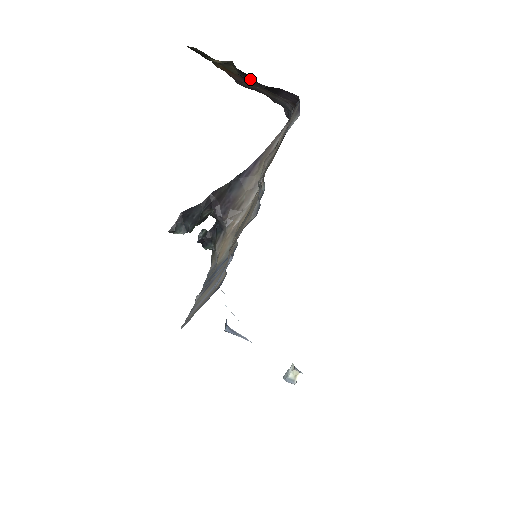
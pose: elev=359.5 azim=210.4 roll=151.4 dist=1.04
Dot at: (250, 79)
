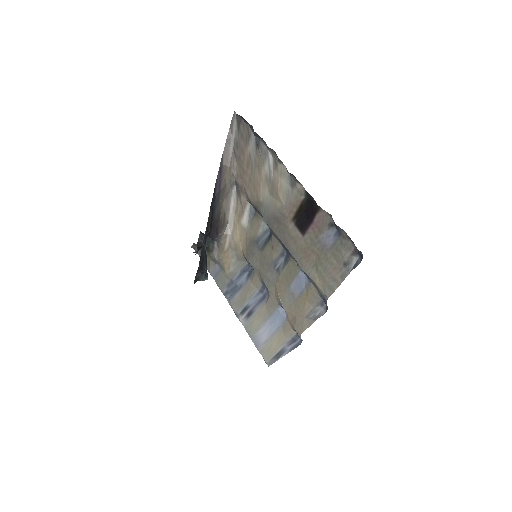
Dot at: occluded
